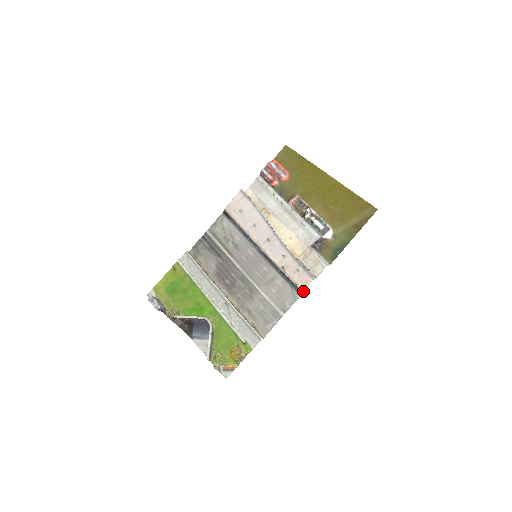
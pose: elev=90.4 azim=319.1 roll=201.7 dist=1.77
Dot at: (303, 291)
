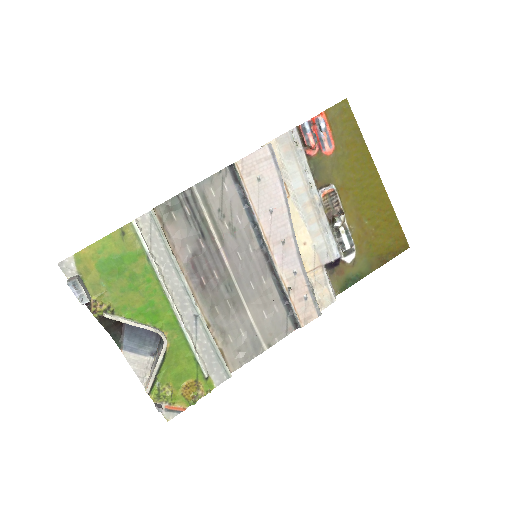
Dot at: occluded
